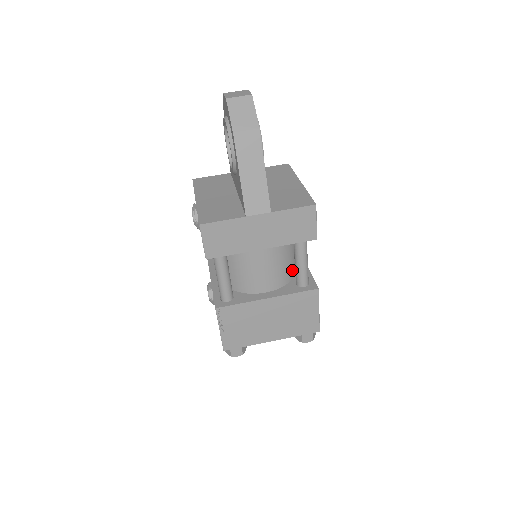
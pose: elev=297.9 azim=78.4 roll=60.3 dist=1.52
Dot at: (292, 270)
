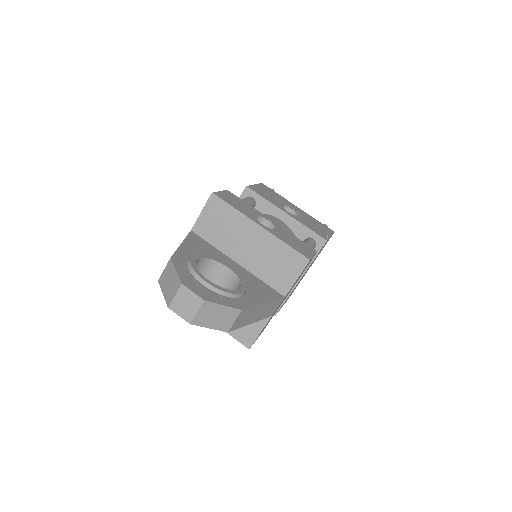
Dot at: occluded
